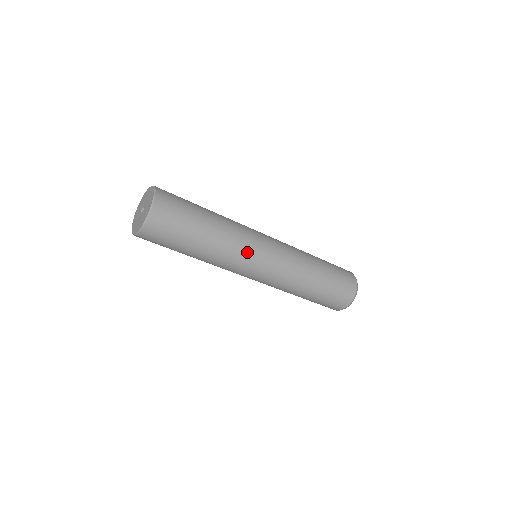
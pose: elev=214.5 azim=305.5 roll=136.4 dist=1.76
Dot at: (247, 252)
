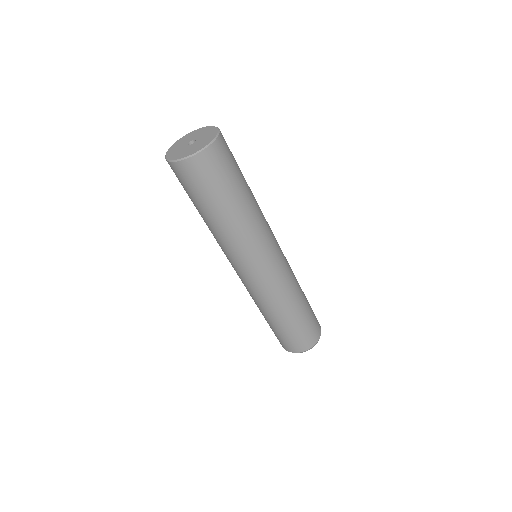
Dot at: (269, 233)
